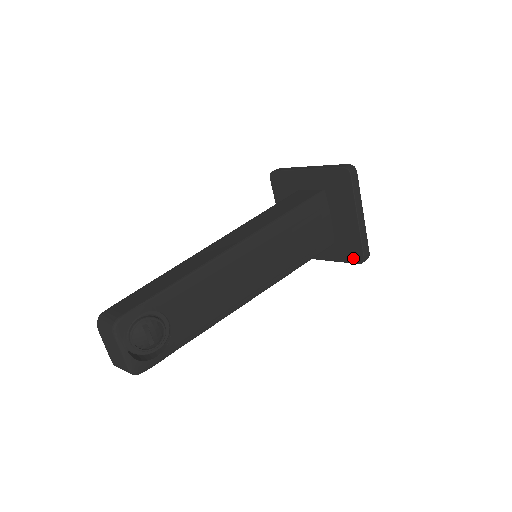
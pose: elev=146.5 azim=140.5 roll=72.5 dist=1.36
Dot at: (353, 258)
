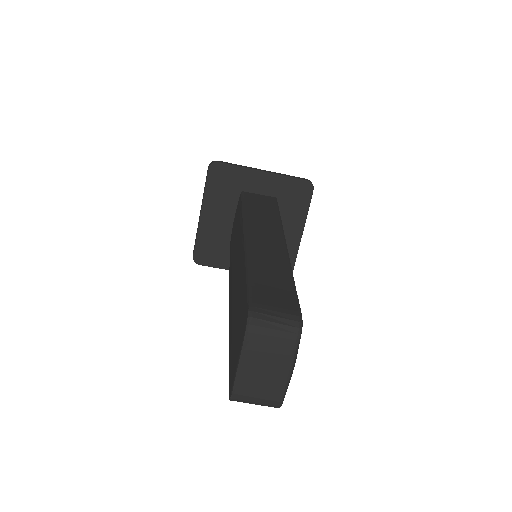
Dot at: occluded
